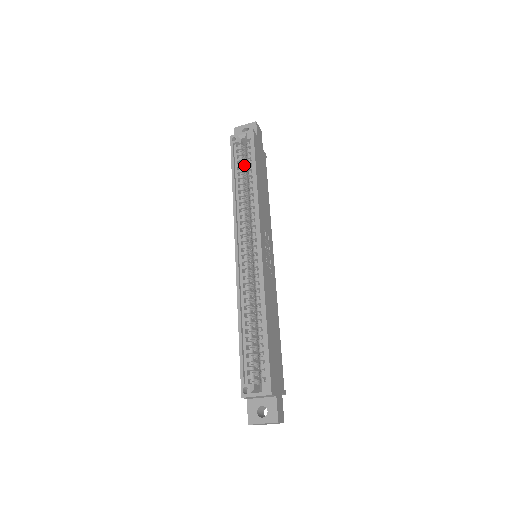
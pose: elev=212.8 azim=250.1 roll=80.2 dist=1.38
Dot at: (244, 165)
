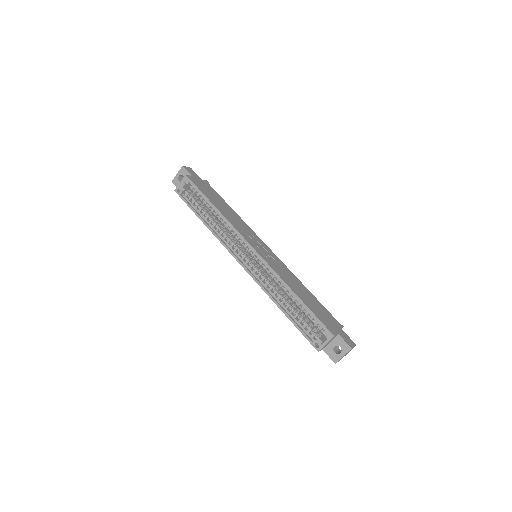
Dot at: (199, 203)
